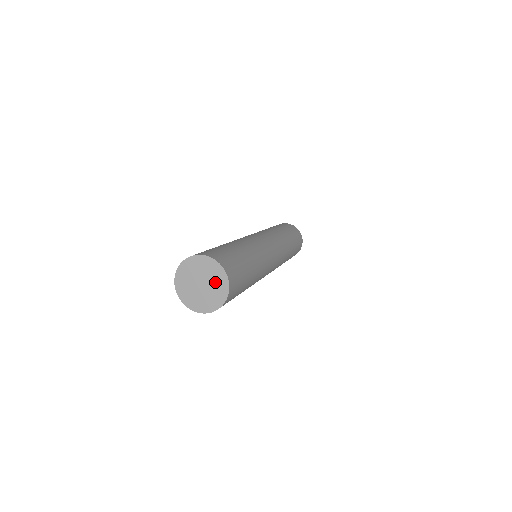
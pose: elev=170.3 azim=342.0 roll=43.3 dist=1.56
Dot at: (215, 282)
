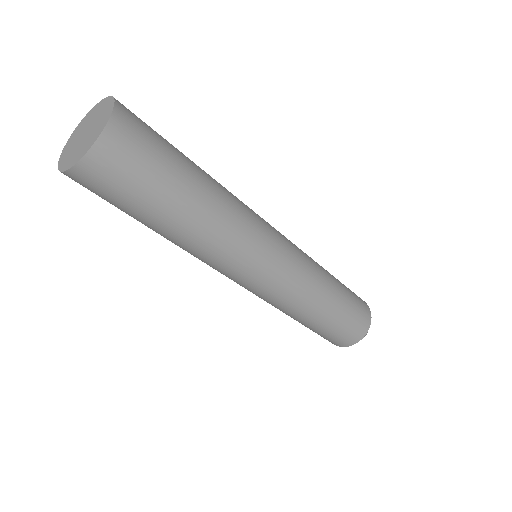
Dot at: (100, 115)
